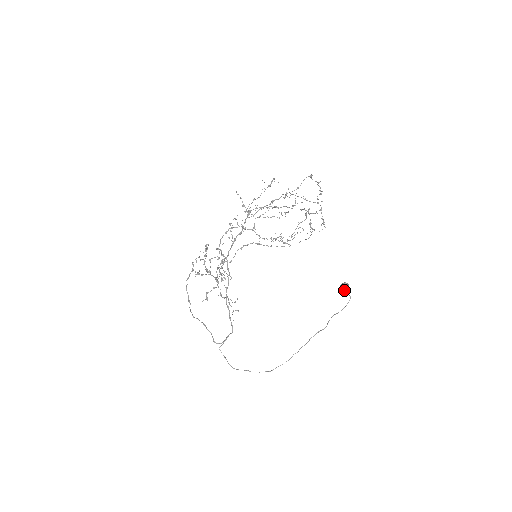
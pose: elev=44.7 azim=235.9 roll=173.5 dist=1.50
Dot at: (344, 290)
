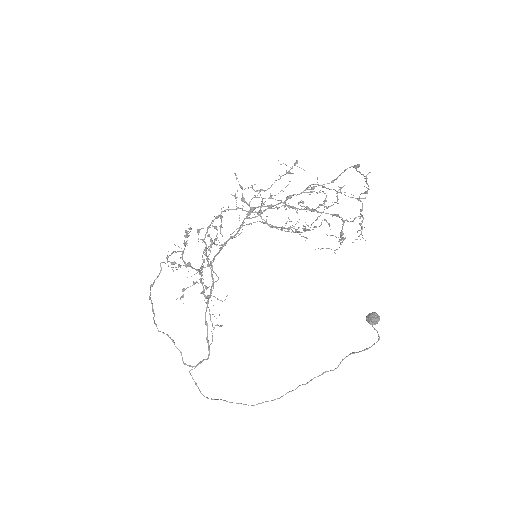
Dot at: (372, 324)
